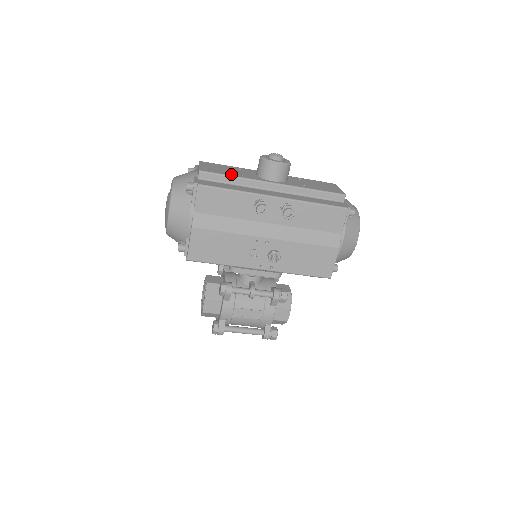
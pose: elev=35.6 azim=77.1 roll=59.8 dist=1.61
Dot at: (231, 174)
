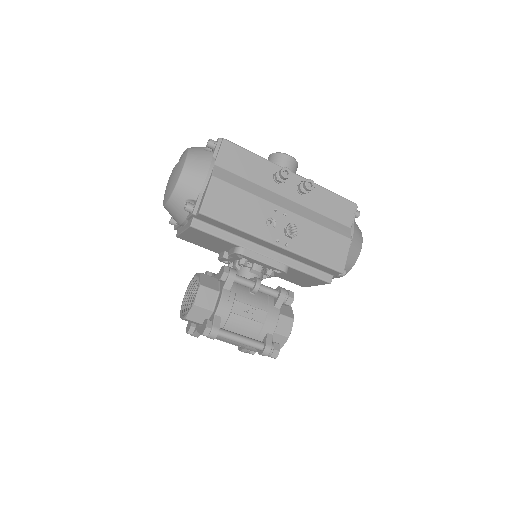
Dot at: occluded
